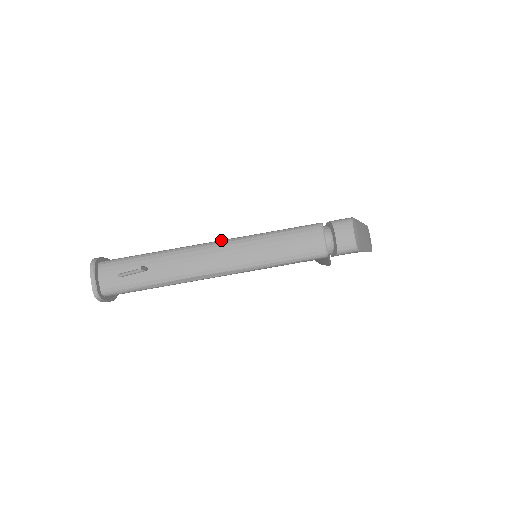
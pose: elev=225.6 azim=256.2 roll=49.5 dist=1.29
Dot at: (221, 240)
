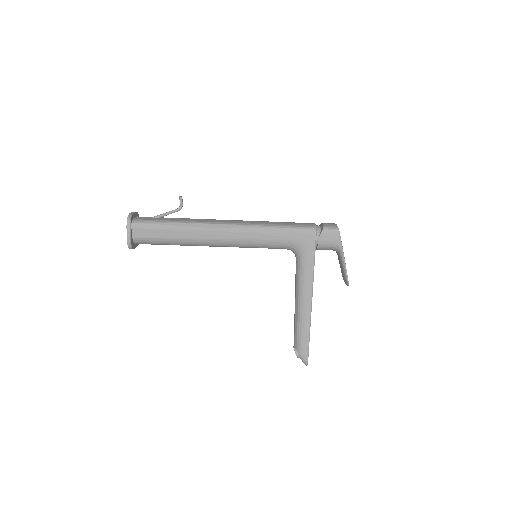
Dot at: occluded
